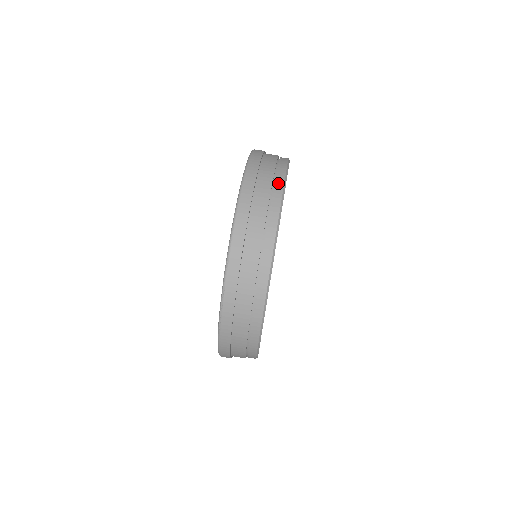
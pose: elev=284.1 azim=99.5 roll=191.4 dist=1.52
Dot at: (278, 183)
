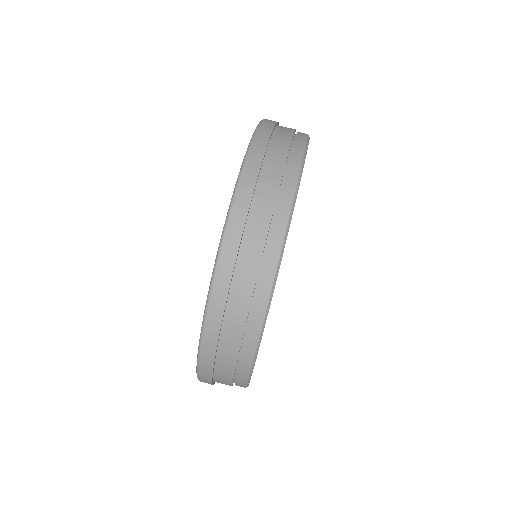
Dot at: (262, 291)
